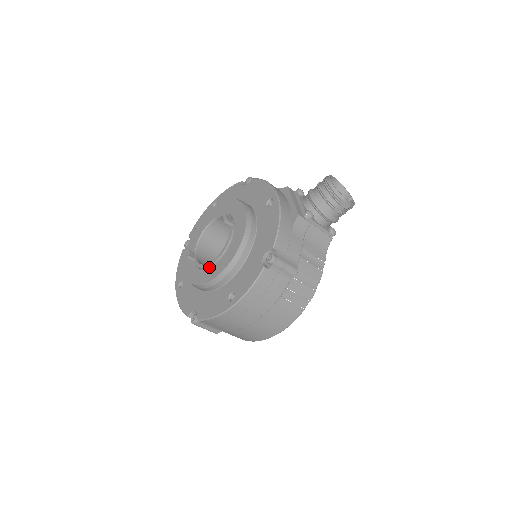
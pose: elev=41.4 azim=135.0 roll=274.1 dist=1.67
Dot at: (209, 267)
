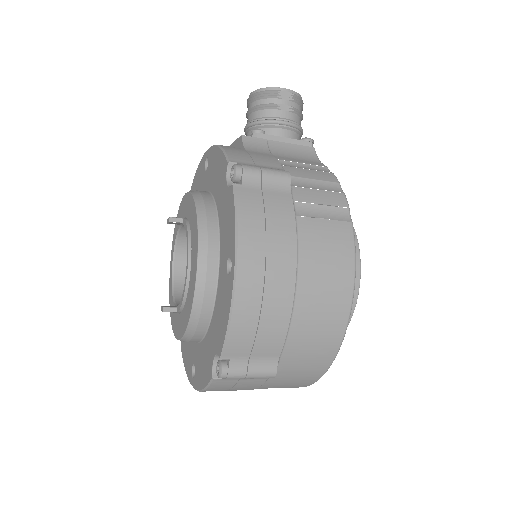
Dot at: (188, 283)
